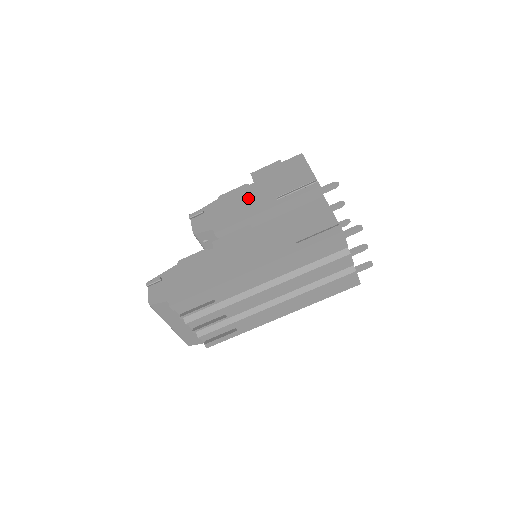
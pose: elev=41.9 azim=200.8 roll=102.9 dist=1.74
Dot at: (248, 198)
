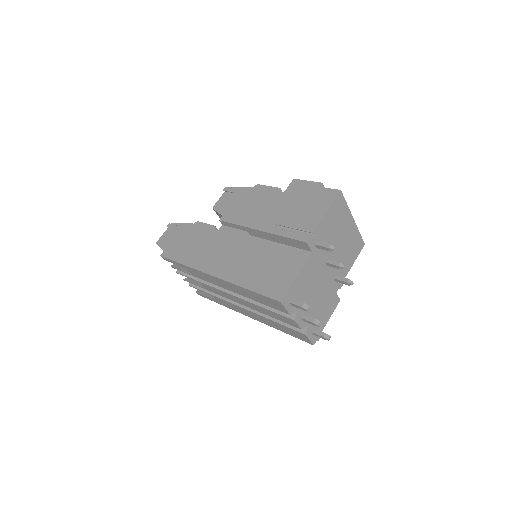
Dot at: (265, 205)
